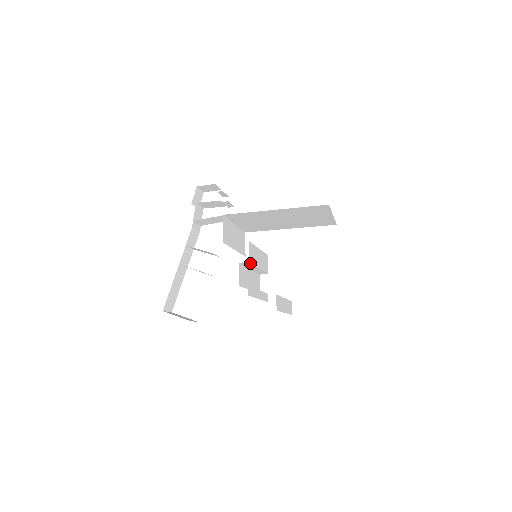
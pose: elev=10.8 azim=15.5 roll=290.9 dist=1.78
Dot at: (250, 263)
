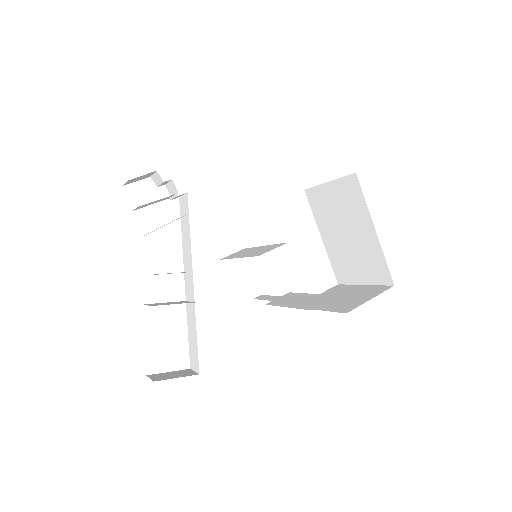
Dot at: occluded
